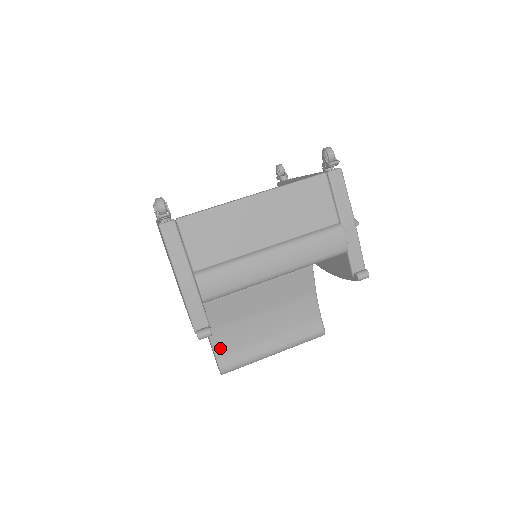
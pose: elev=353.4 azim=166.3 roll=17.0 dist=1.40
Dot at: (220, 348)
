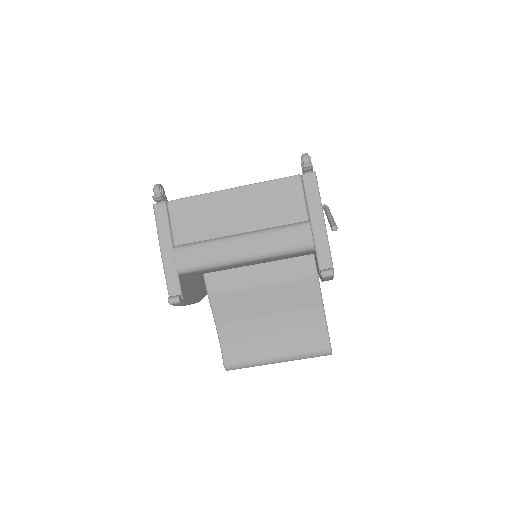
Dot at: (226, 343)
